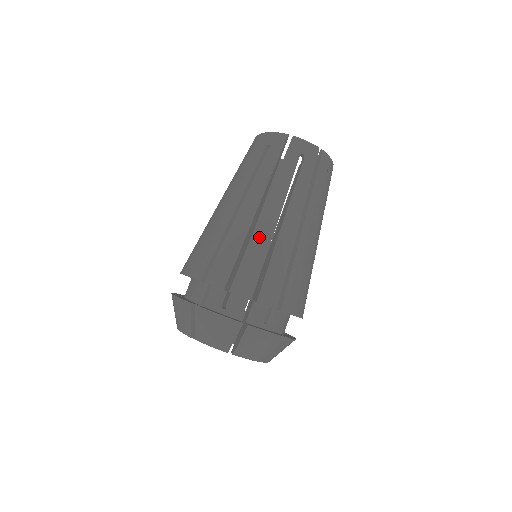
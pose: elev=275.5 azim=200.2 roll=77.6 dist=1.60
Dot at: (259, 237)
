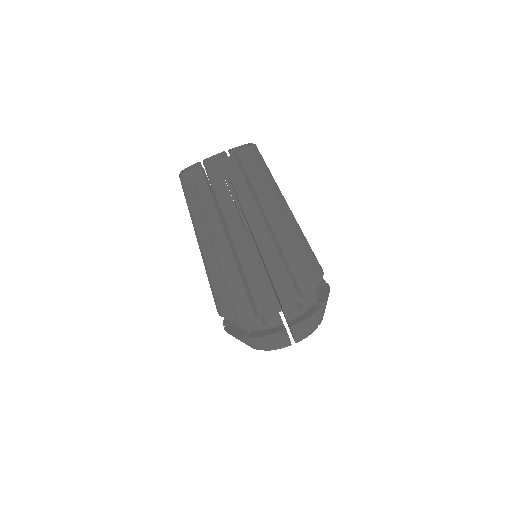
Dot at: (287, 248)
